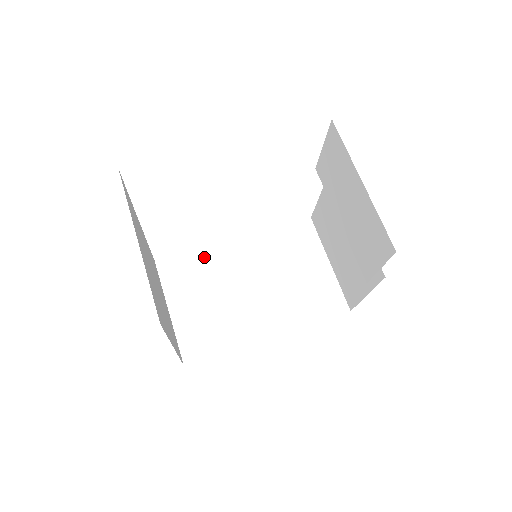
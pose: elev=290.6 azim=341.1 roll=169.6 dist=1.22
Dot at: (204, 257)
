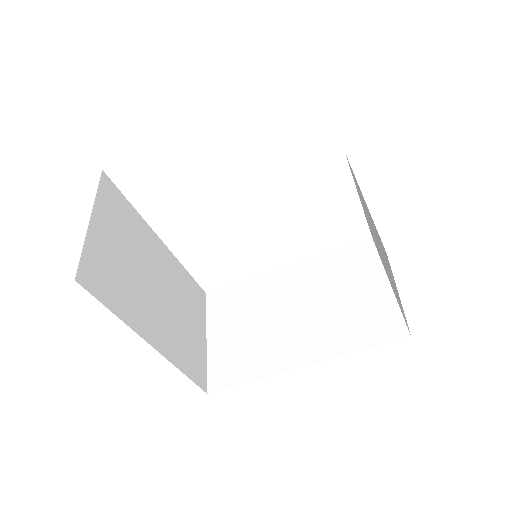
Dot at: (251, 286)
